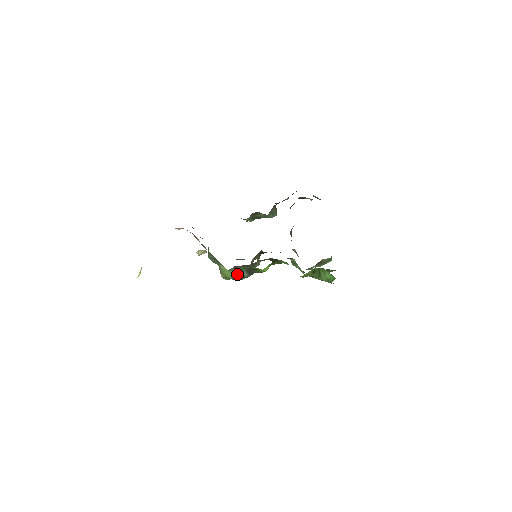
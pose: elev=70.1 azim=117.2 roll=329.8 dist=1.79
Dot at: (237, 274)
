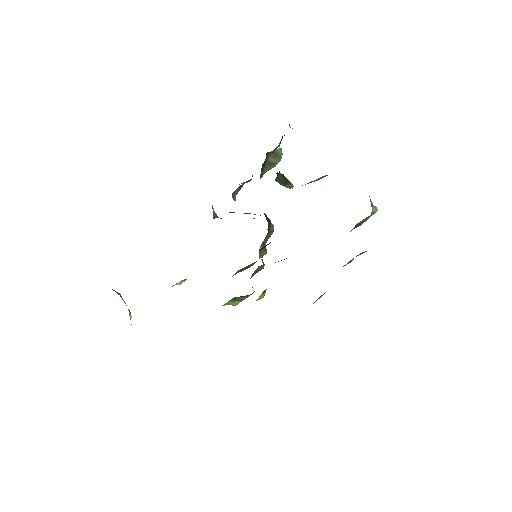
Dot at: (231, 302)
